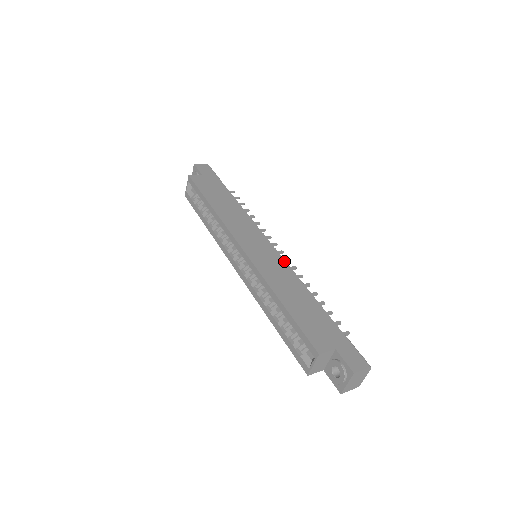
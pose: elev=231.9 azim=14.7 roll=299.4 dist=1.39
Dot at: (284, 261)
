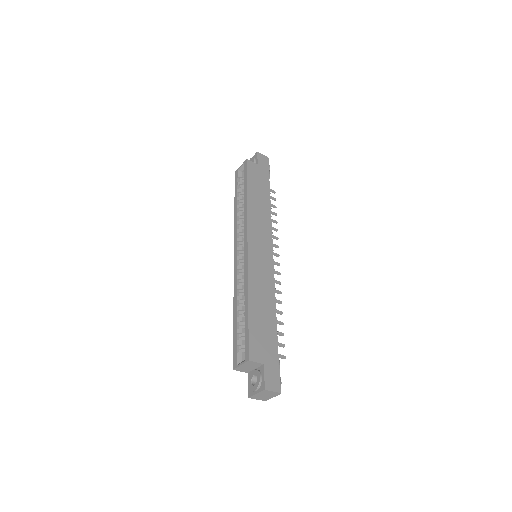
Dot at: (273, 274)
